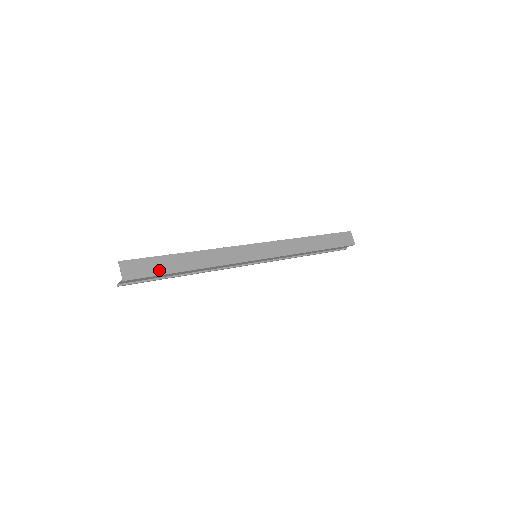
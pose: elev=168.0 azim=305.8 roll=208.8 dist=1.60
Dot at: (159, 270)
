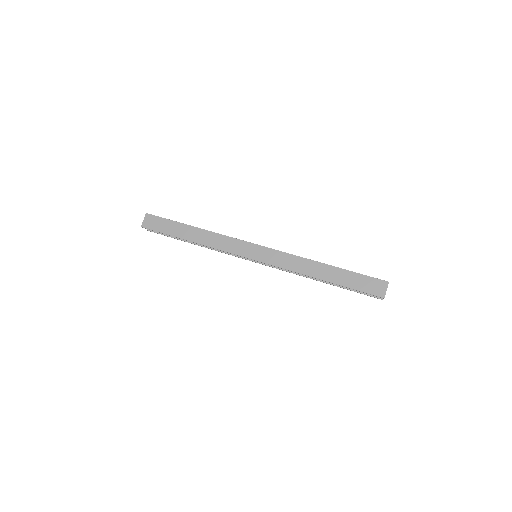
Dot at: (167, 230)
